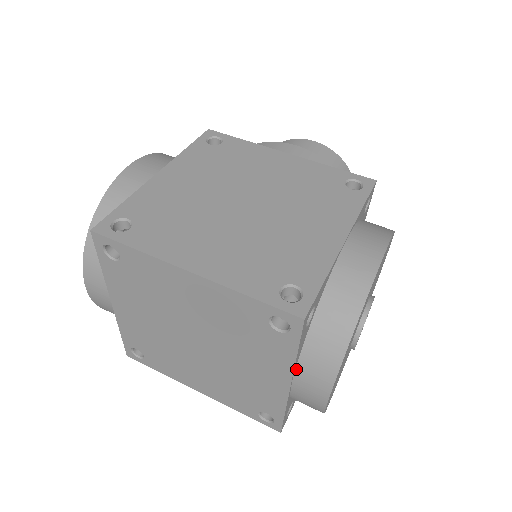
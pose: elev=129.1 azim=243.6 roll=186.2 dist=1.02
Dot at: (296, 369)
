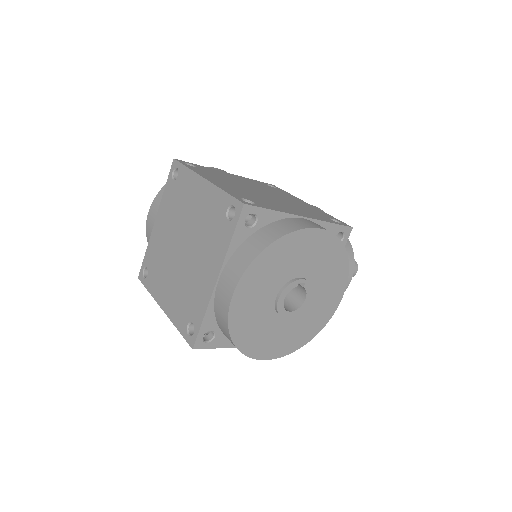
Dot at: (227, 264)
